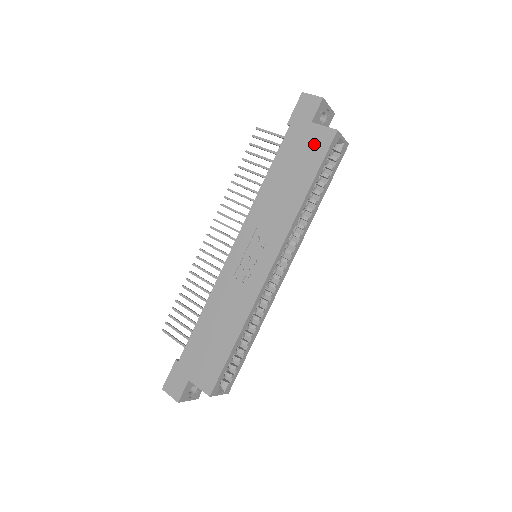
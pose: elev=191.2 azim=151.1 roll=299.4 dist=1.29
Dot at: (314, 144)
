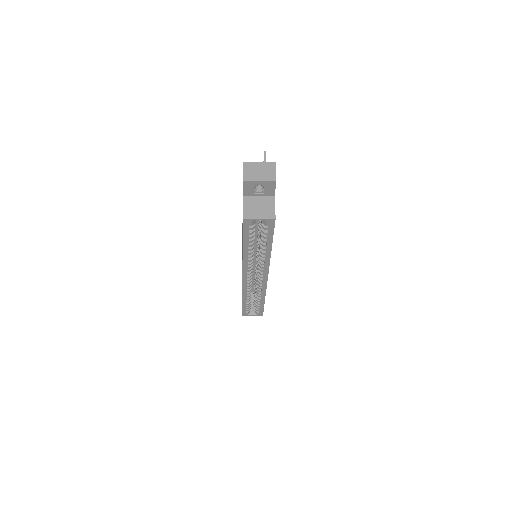
Dot at: occluded
